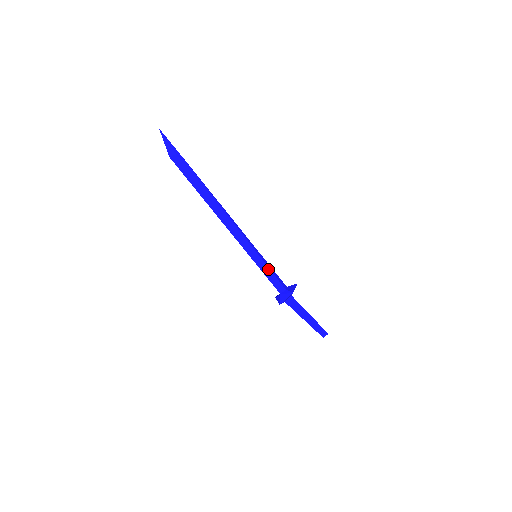
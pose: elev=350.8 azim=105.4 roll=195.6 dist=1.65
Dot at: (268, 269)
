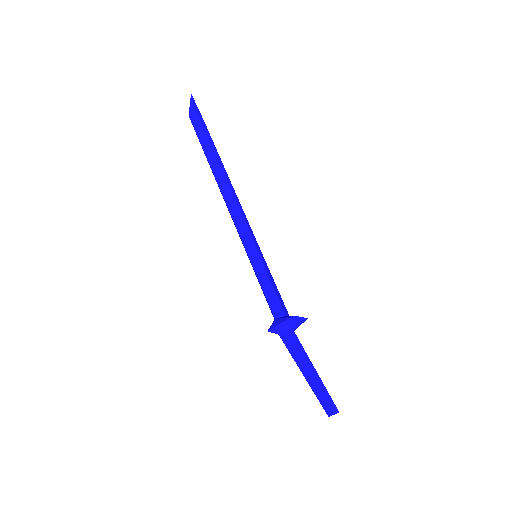
Dot at: (267, 277)
